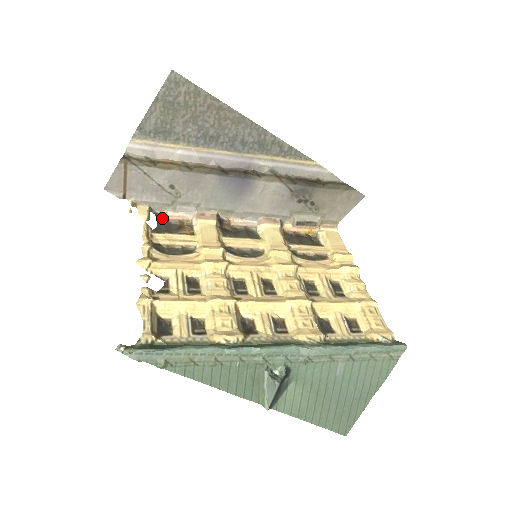
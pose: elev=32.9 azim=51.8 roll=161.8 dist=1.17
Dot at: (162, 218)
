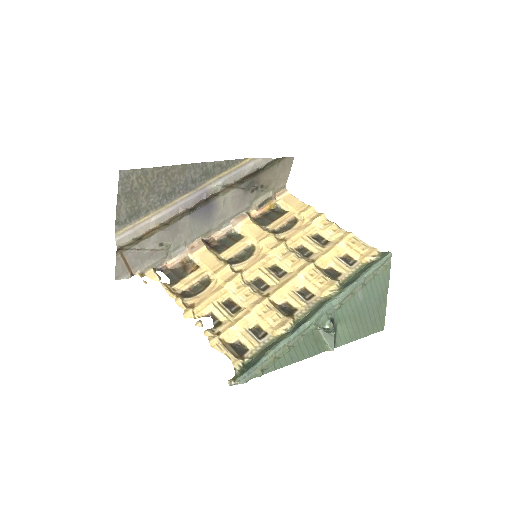
Dot at: (167, 270)
